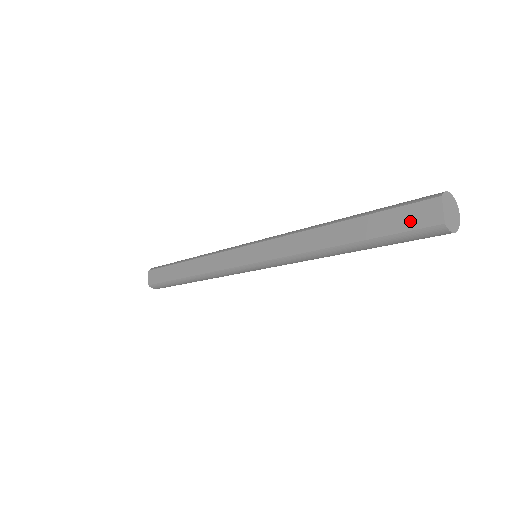
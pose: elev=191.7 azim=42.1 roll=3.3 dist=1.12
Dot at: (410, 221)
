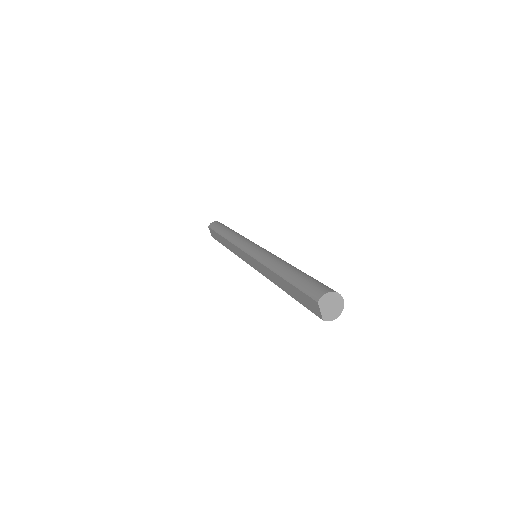
Dot at: (309, 305)
